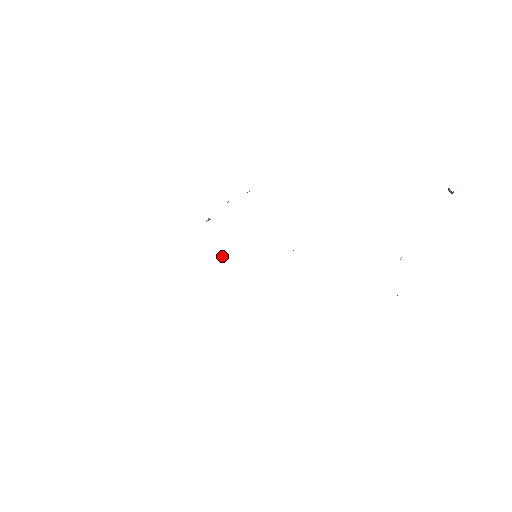
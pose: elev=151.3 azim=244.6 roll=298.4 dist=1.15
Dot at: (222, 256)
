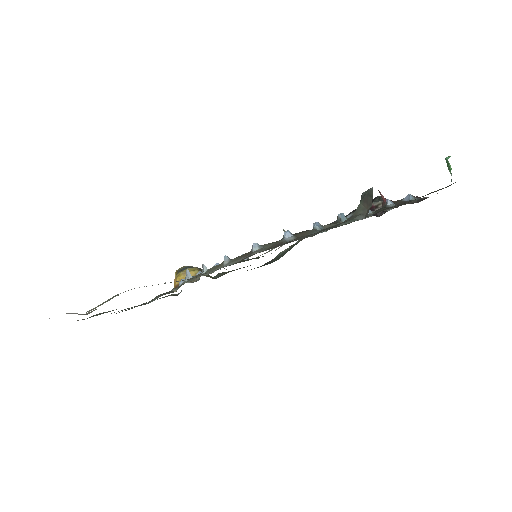
Dot at: occluded
